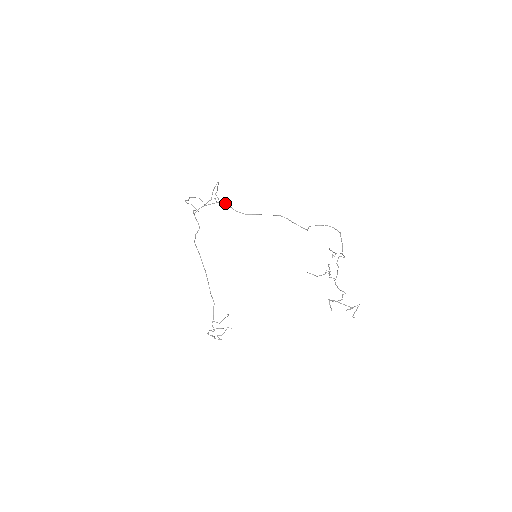
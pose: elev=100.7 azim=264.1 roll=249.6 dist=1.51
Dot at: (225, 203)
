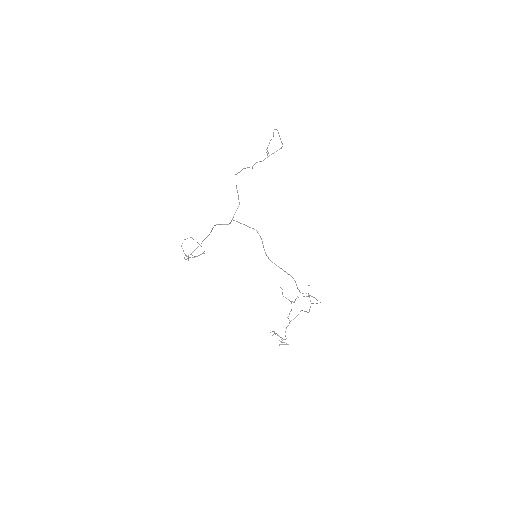
Dot at: (262, 241)
